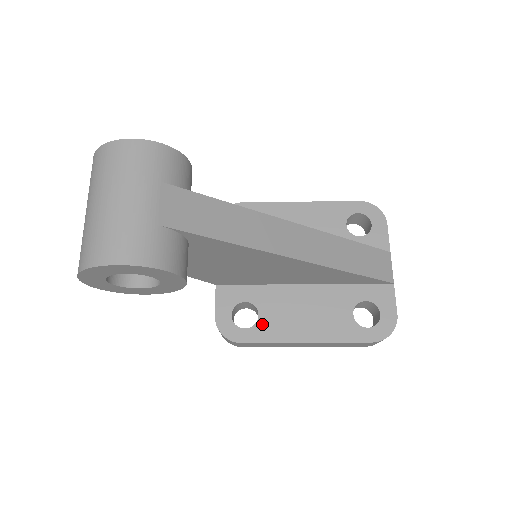
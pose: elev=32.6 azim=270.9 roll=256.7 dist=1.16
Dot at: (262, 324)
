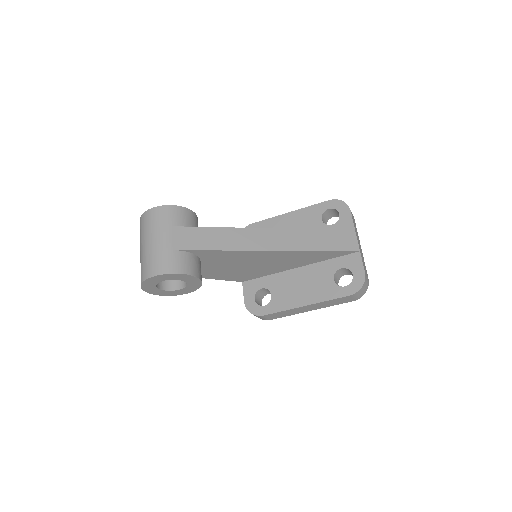
Dot at: (274, 300)
